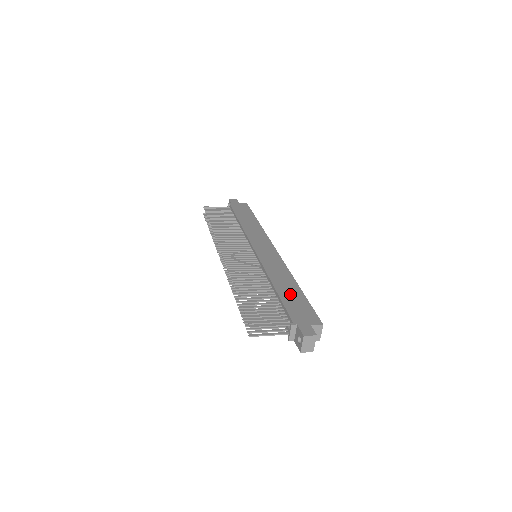
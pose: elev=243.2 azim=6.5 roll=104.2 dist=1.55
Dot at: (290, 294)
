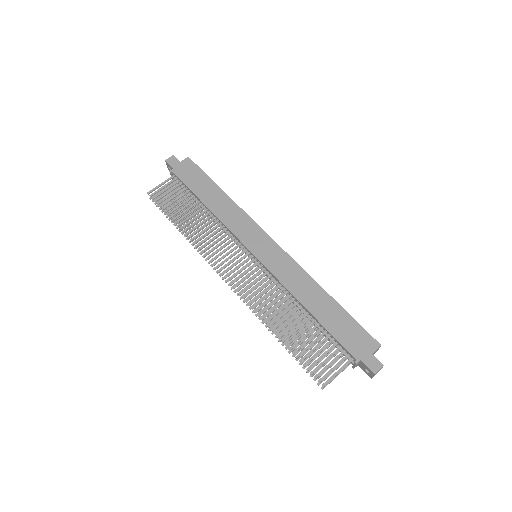
Dot at: (330, 315)
